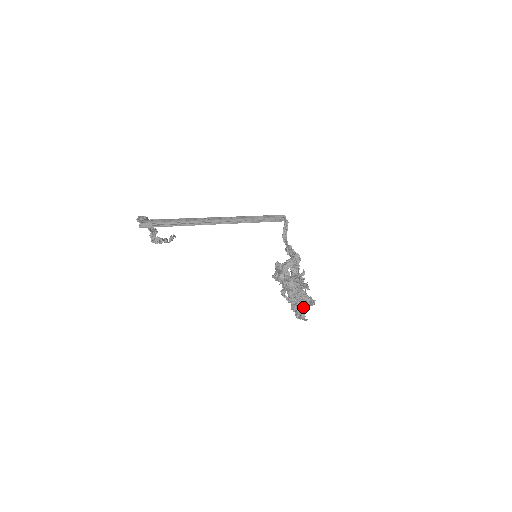
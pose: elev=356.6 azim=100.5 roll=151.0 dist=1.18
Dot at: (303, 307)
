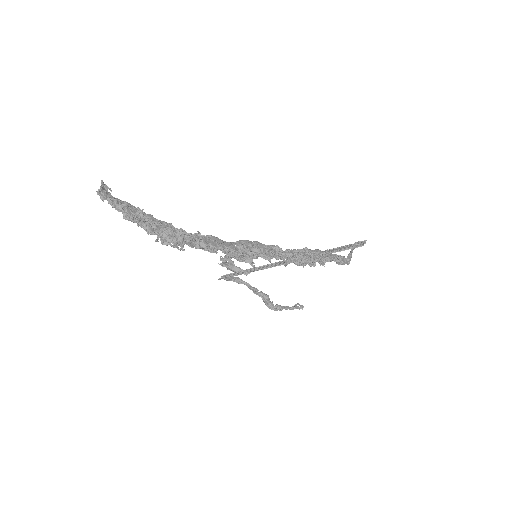
Dot at: (152, 228)
